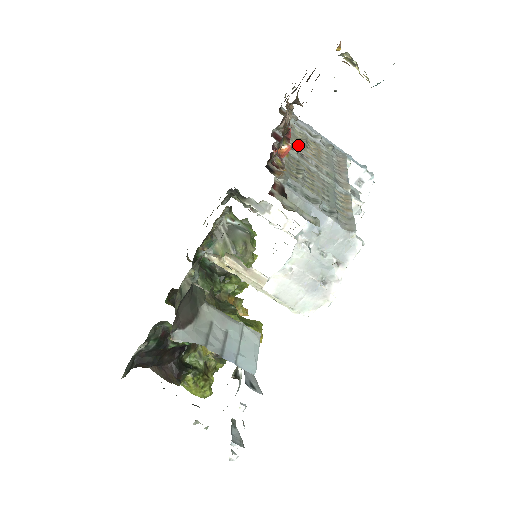
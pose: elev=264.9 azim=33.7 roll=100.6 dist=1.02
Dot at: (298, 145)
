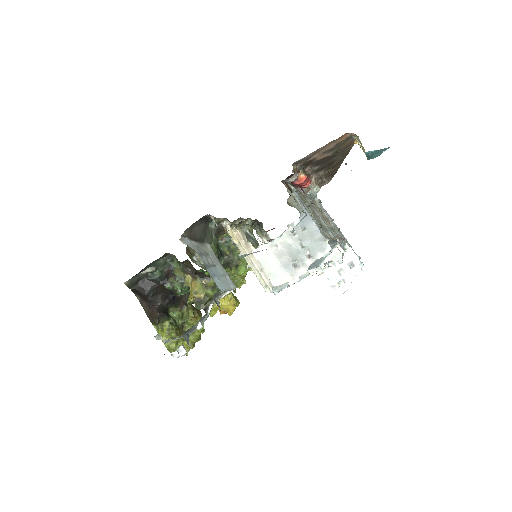
Dot at: occluded
